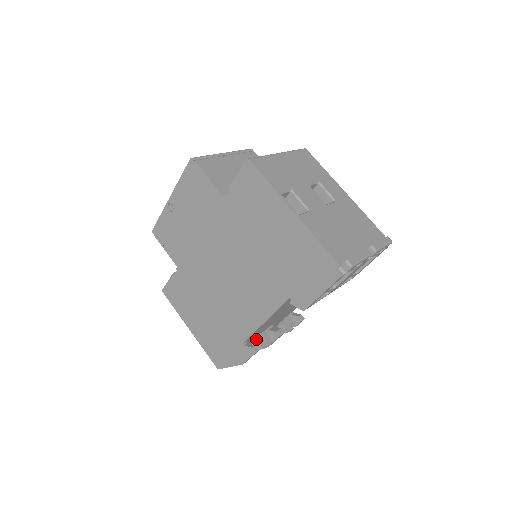
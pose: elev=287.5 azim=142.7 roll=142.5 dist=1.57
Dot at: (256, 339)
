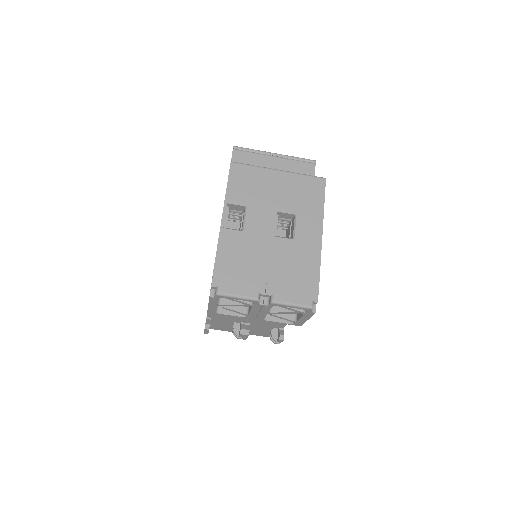
Dot at: (233, 325)
